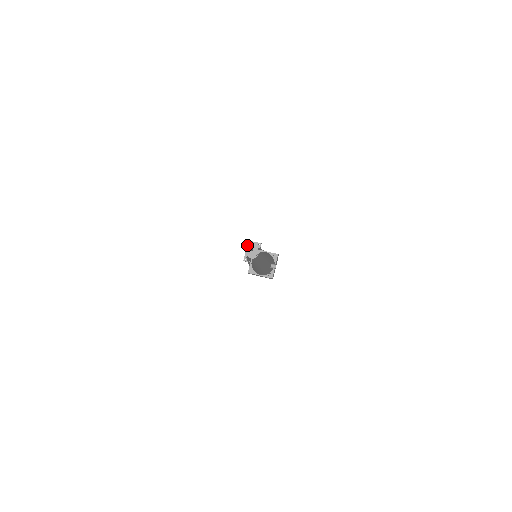
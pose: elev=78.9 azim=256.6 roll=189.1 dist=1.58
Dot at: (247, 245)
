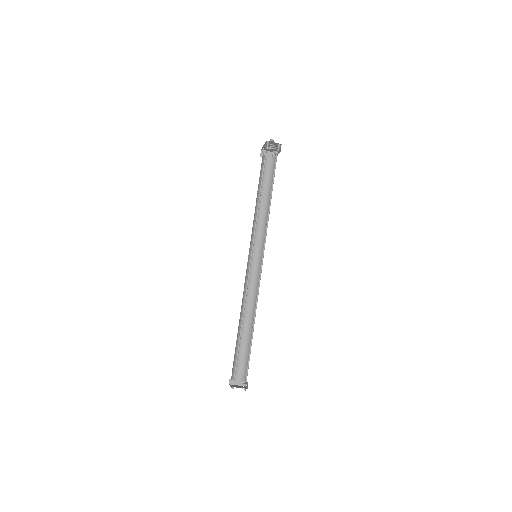
Dot at: (265, 143)
